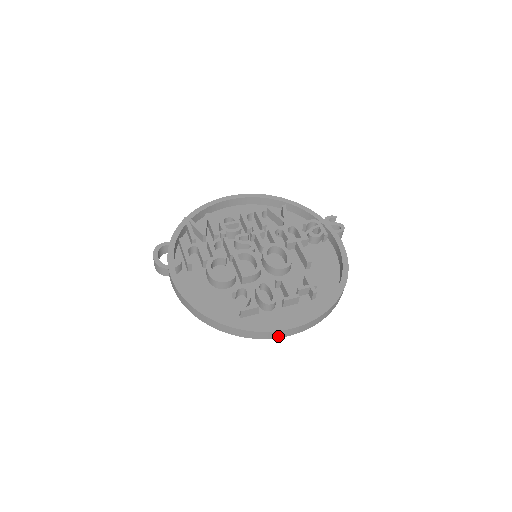
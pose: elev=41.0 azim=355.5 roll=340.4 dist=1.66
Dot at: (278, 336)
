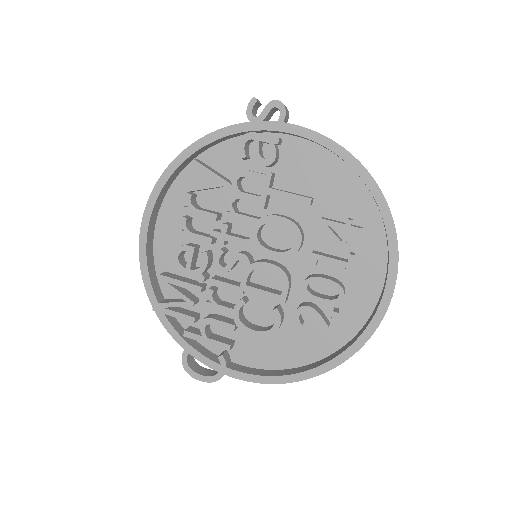
Dot at: occluded
